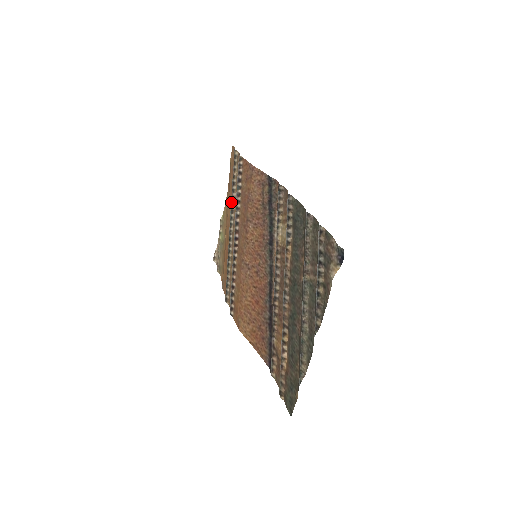
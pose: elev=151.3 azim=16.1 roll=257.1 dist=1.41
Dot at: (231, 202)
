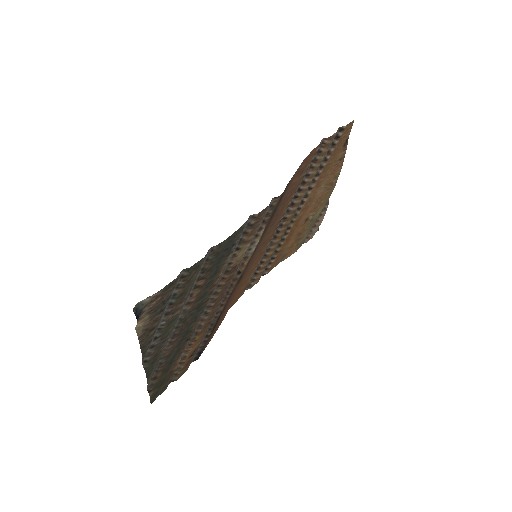
Dot at: occluded
